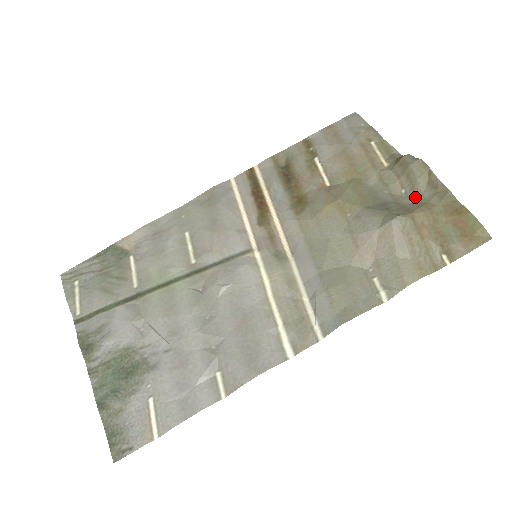
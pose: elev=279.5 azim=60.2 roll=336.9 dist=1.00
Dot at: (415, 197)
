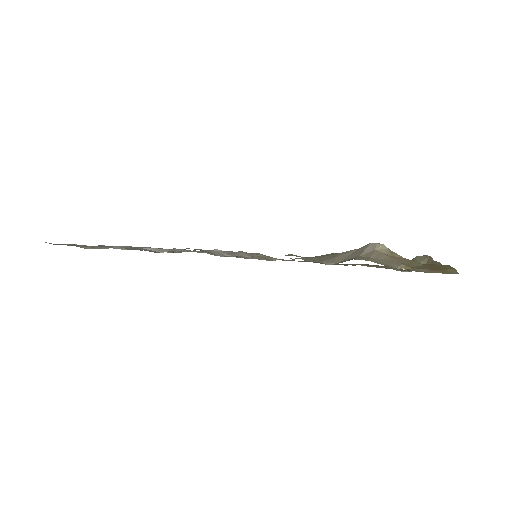
Dot at: occluded
